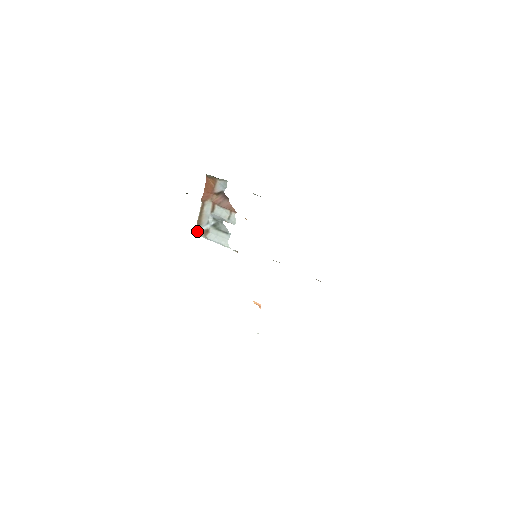
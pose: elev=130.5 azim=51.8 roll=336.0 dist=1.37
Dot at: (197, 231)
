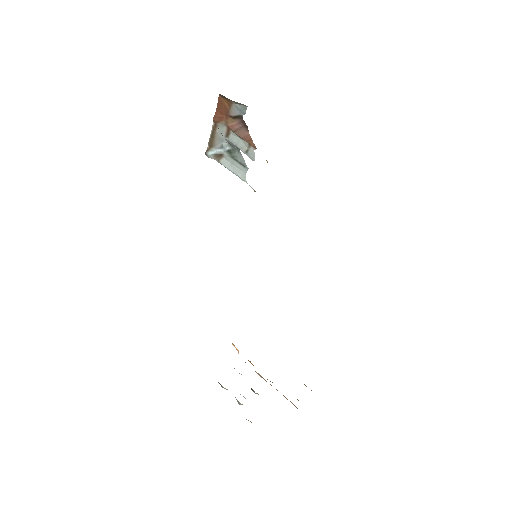
Dot at: (208, 152)
